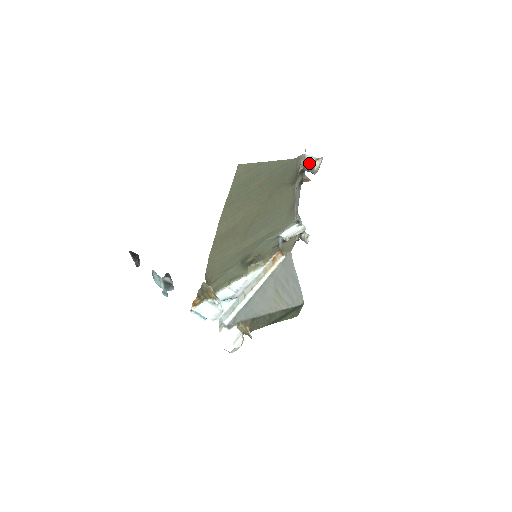
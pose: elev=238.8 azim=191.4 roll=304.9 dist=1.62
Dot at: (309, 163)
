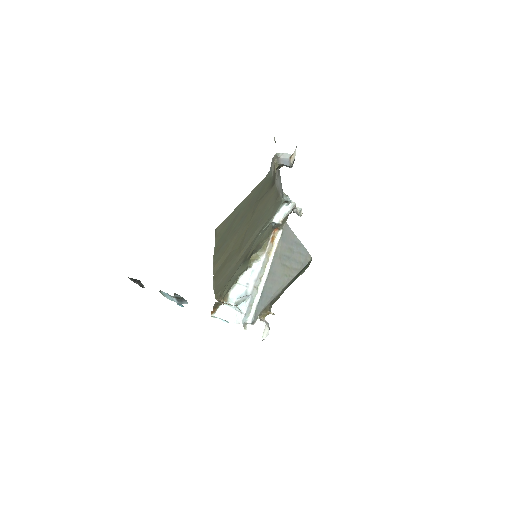
Dot at: (284, 161)
